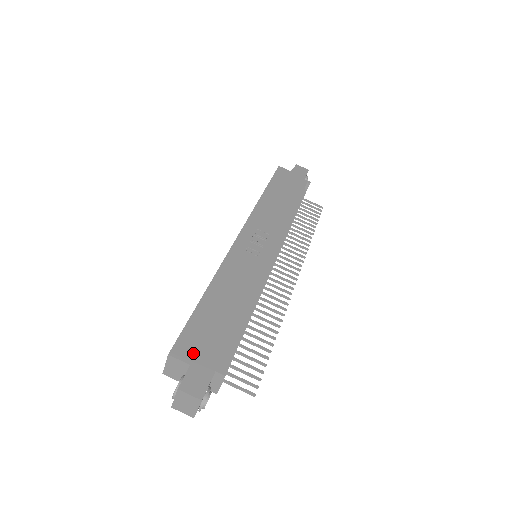
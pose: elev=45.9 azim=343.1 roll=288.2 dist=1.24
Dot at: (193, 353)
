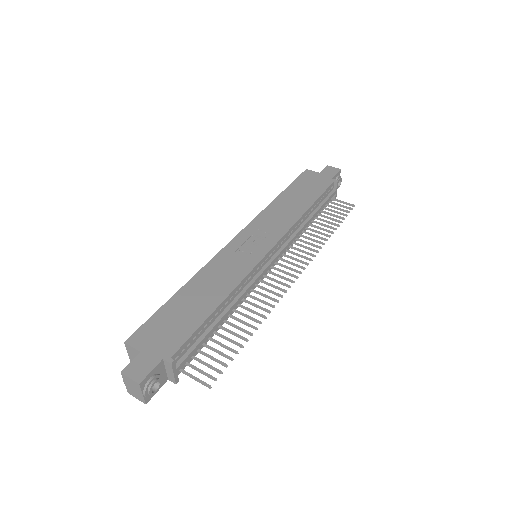
Dot at: (148, 342)
